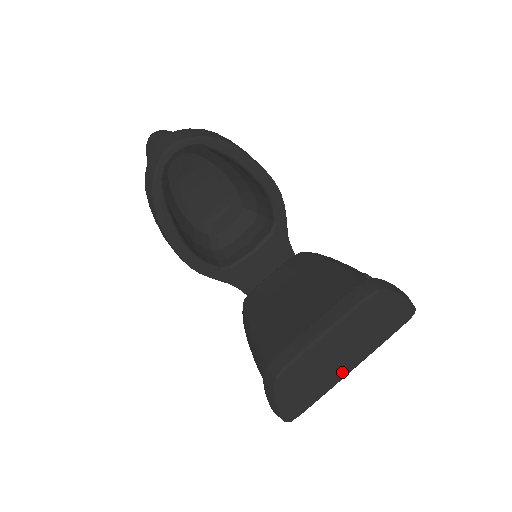
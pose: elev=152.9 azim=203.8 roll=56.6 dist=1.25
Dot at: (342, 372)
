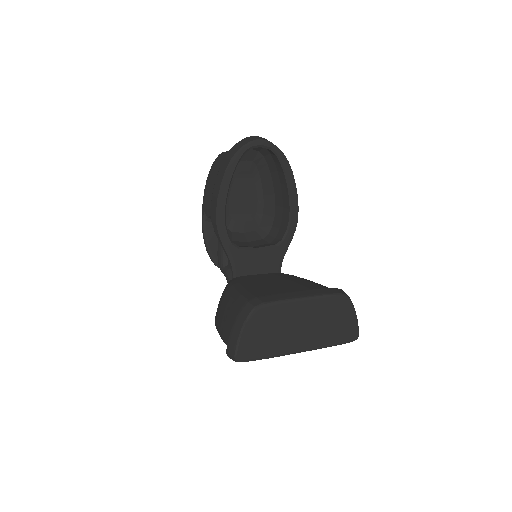
Dot at: (293, 346)
